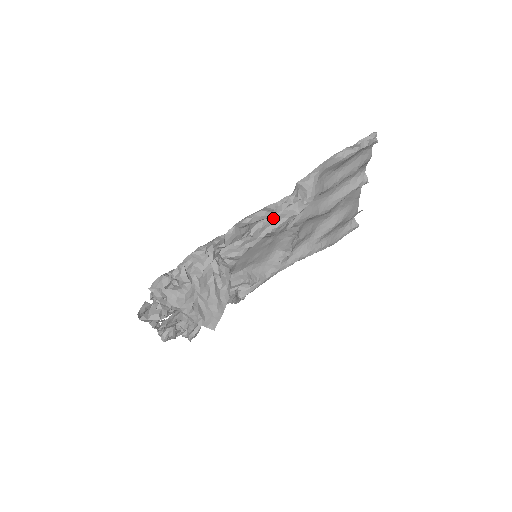
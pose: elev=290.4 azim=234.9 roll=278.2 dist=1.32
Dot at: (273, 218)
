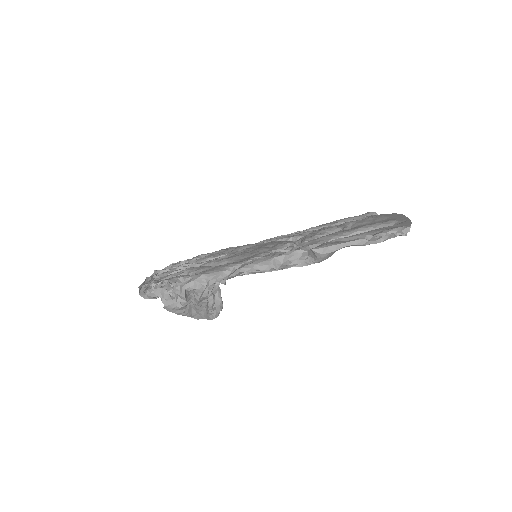
Dot at: occluded
